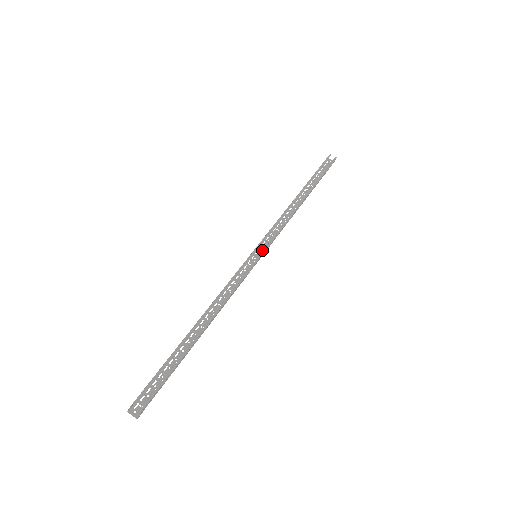
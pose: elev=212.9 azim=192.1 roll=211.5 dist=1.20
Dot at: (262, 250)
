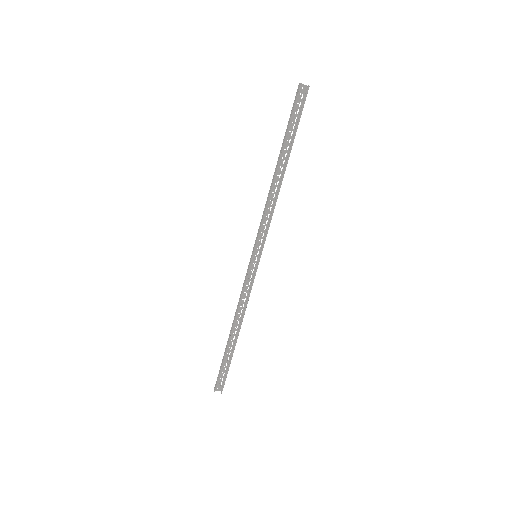
Dot at: (259, 245)
